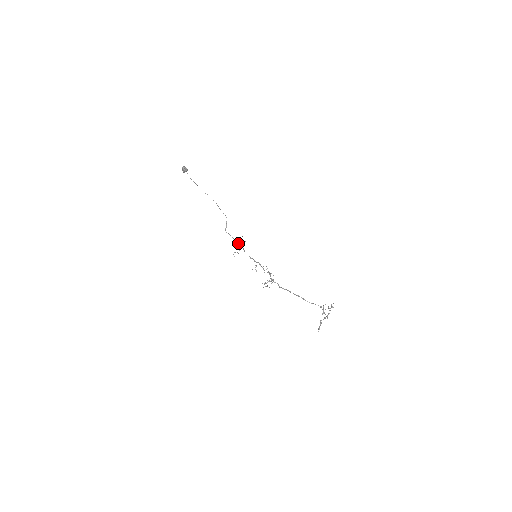
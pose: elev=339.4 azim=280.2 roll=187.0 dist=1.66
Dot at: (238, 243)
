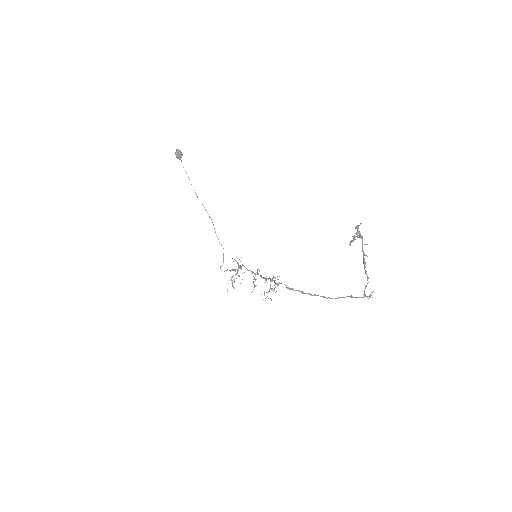
Dot at: occluded
